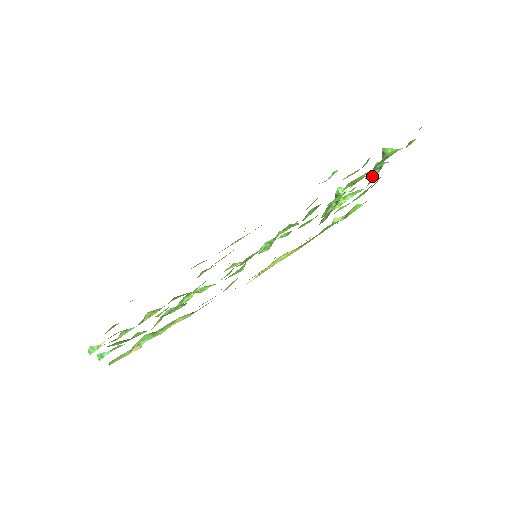
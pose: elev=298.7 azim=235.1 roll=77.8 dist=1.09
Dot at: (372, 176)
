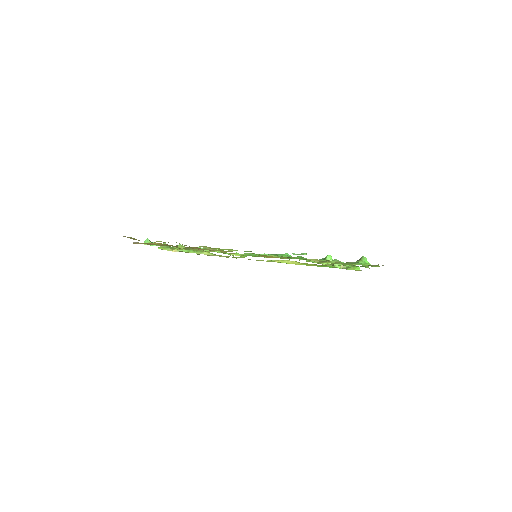
Dot at: occluded
